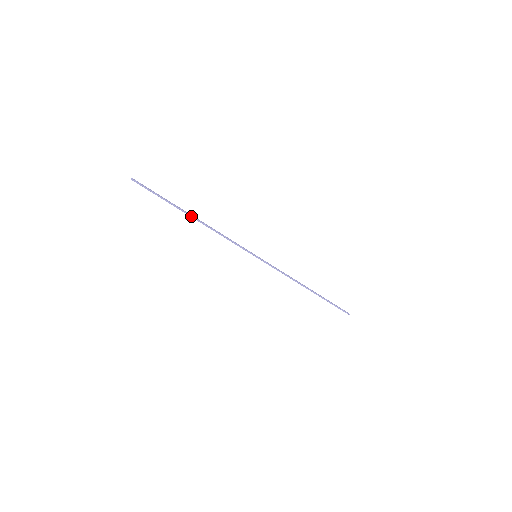
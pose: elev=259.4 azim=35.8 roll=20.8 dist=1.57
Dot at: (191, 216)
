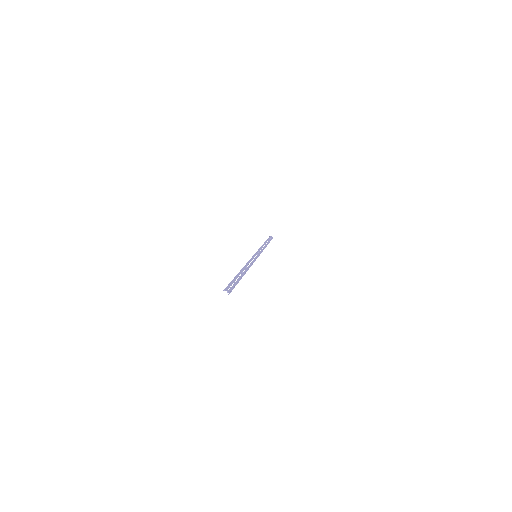
Dot at: (244, 274)
